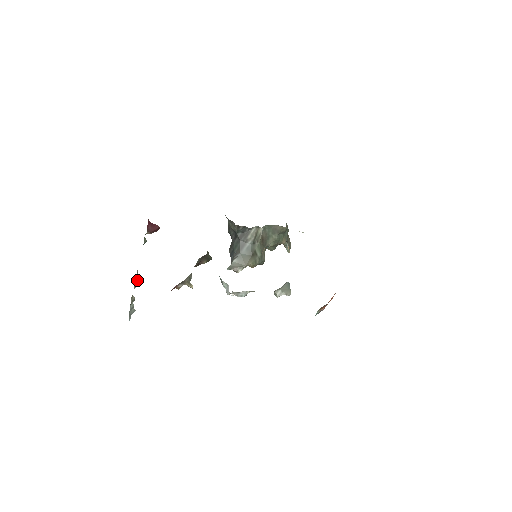
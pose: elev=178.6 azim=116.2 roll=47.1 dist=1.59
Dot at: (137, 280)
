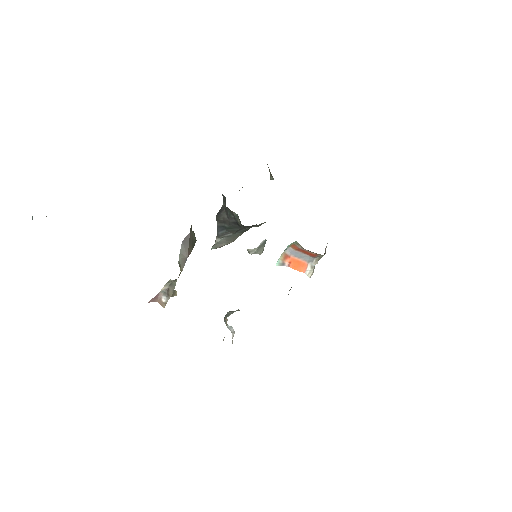
Dot at: occluded
